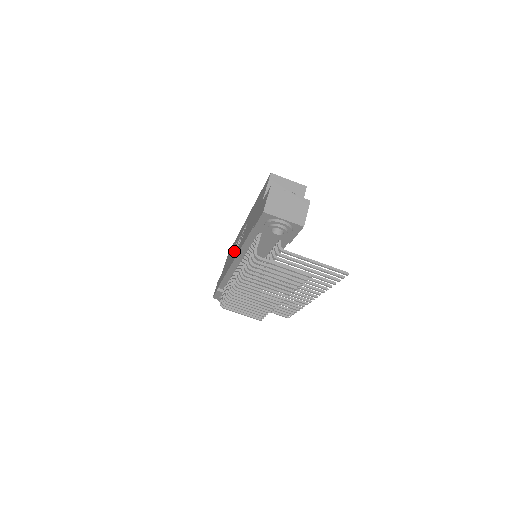
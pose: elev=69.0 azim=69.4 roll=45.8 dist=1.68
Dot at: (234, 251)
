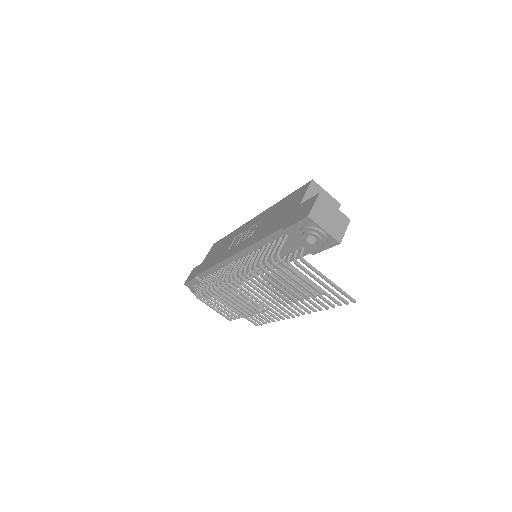
Dot at: (233, 244)
